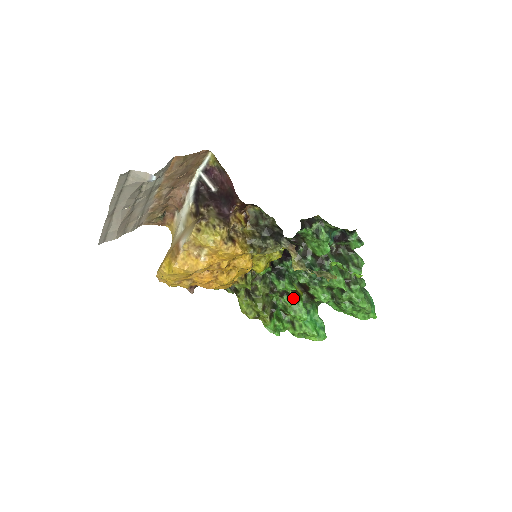
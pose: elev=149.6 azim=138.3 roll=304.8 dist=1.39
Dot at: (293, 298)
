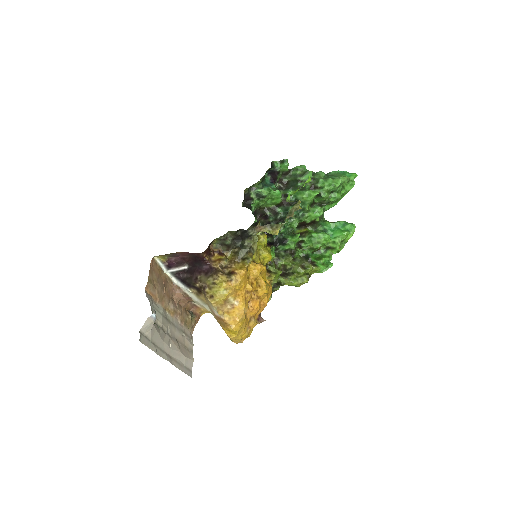
Dot at: (307, 239)
